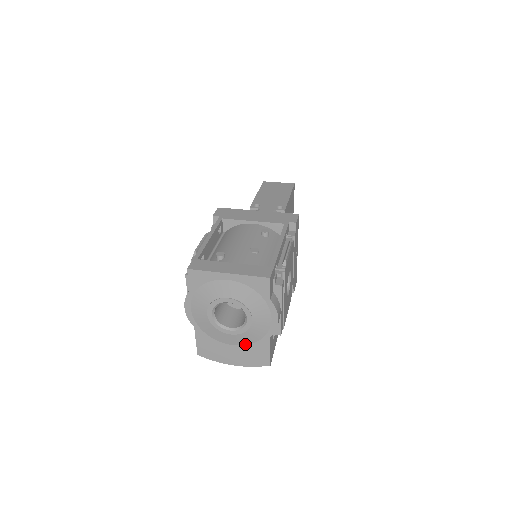
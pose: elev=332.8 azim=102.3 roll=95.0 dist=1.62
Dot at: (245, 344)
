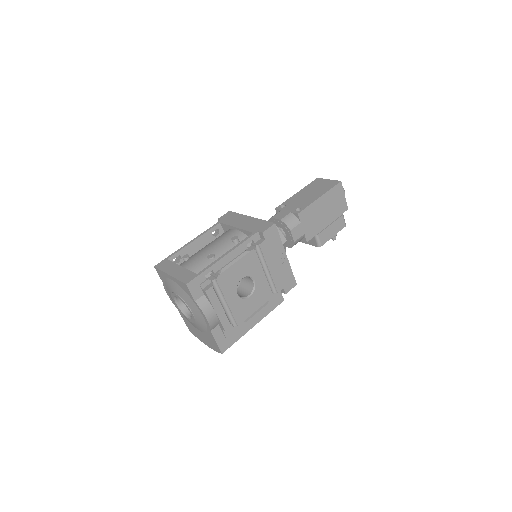
Dot at: (203, 331)
